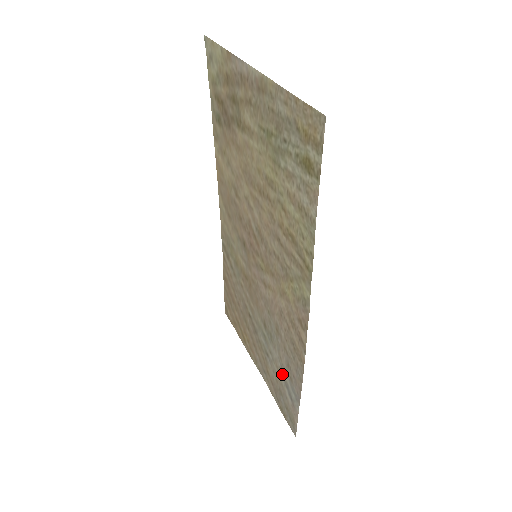
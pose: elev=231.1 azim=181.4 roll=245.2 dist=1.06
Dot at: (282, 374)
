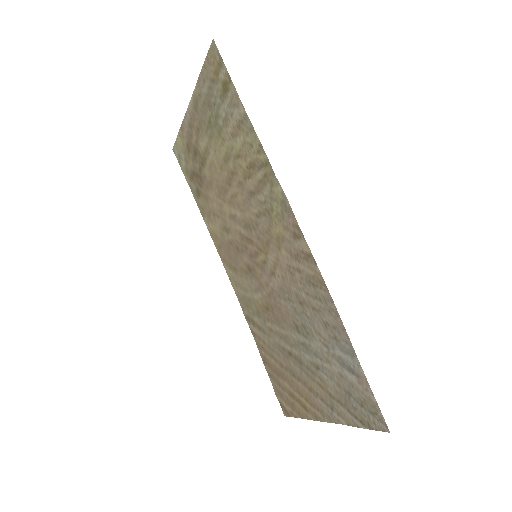
Dot at: (332, 356)
